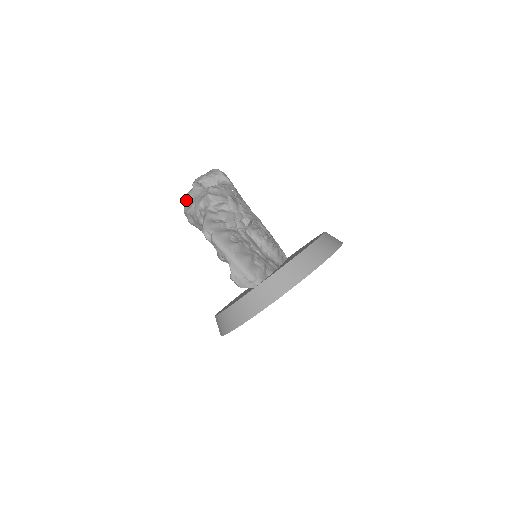
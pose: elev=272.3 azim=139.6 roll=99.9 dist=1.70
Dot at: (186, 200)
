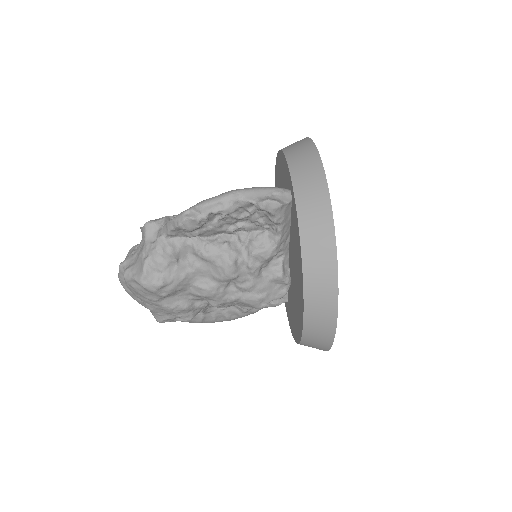
Dot at: (130, 274)
